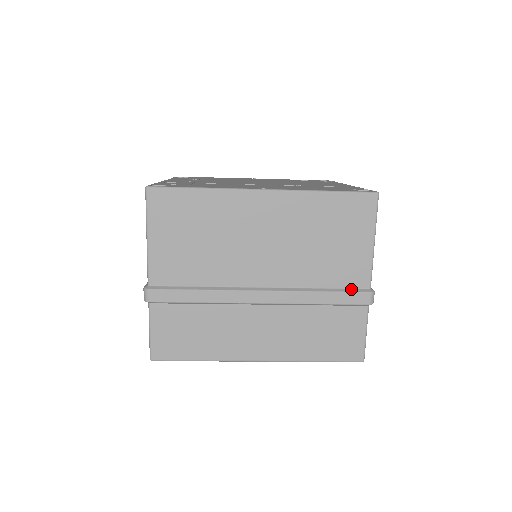
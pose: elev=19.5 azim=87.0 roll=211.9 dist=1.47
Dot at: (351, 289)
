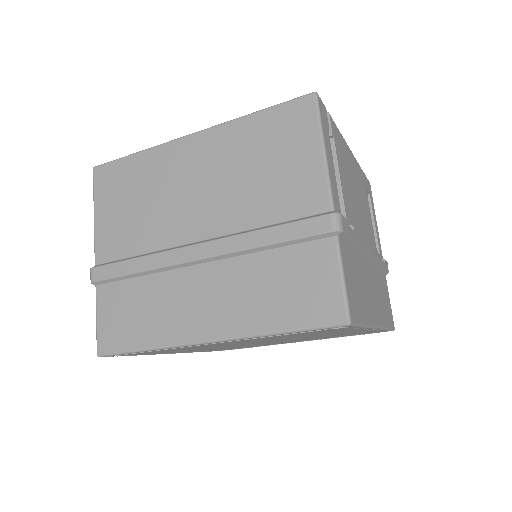
Dot at: (306, 217)
